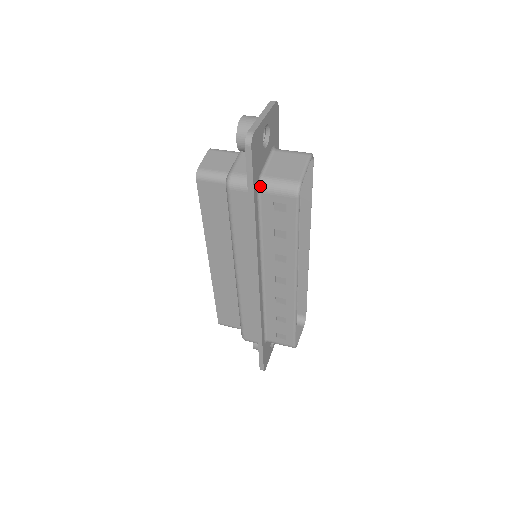
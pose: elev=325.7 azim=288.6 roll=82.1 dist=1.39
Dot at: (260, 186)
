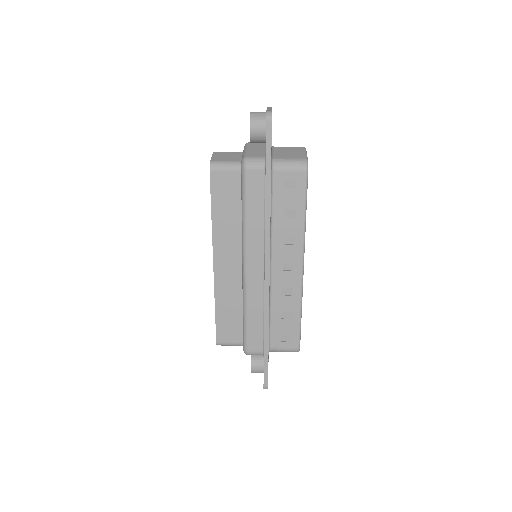
Dot at: (273, 165)
